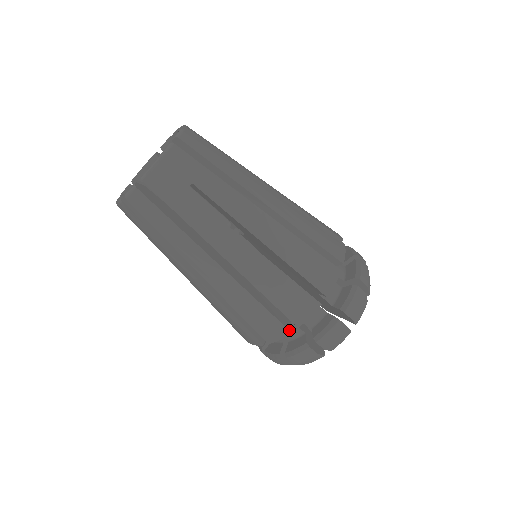
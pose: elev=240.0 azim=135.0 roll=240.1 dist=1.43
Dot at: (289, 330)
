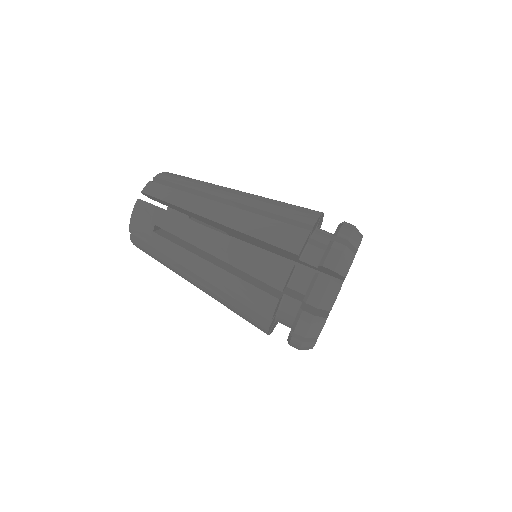
Dot at: (307, 230)
